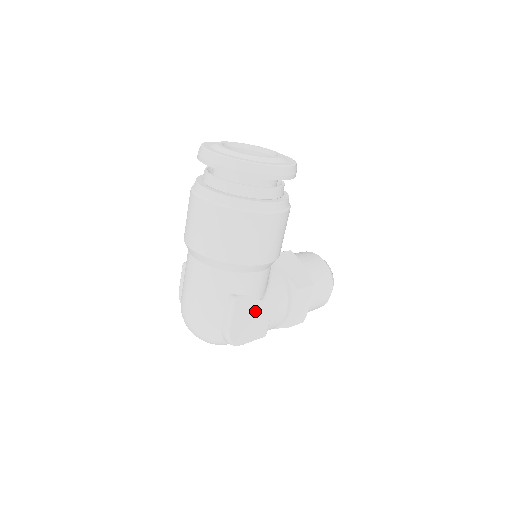
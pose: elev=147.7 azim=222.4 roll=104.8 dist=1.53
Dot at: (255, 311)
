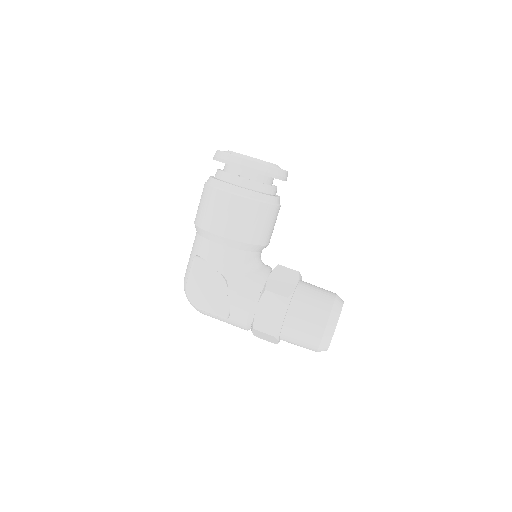
Dot at: (214, 282)
